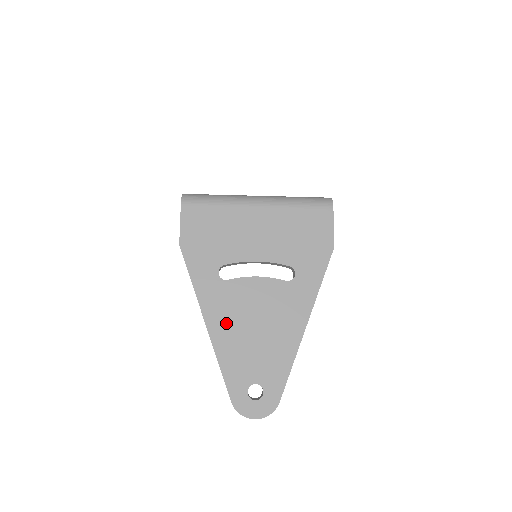
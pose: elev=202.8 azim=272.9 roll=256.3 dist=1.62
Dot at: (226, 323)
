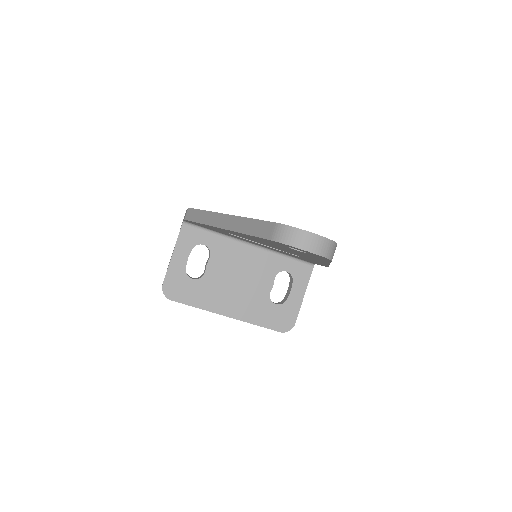
Dot at: occluded
